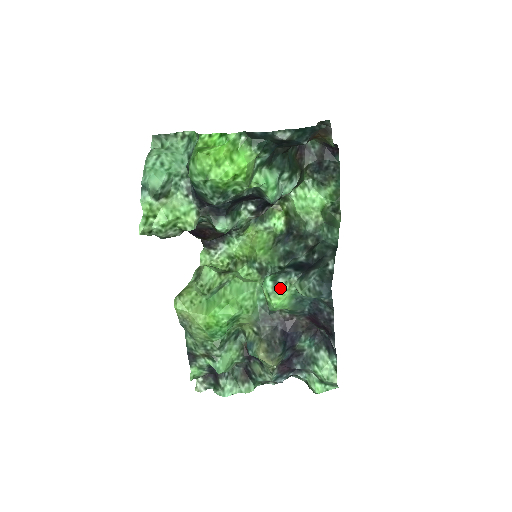
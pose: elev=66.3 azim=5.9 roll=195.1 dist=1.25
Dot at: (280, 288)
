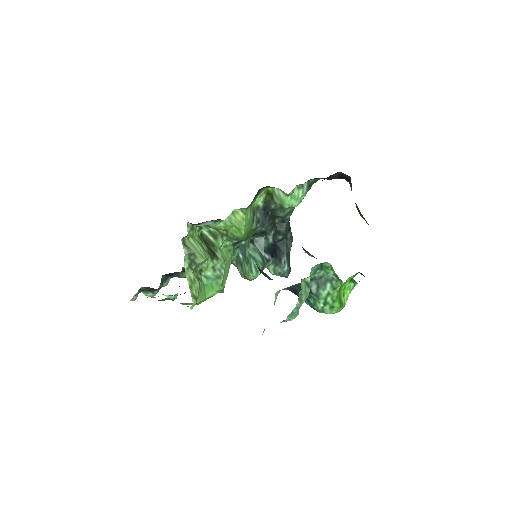
Dot at: occluded
